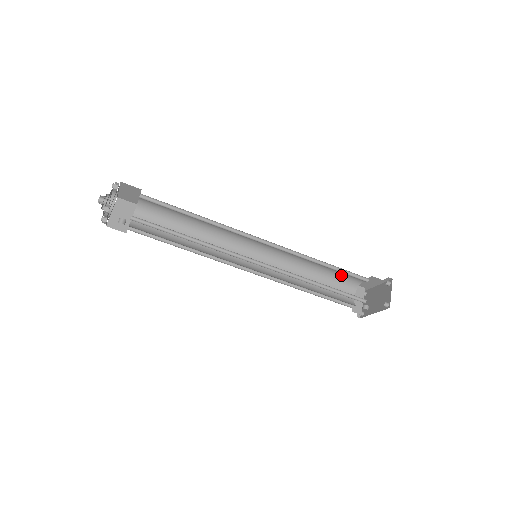
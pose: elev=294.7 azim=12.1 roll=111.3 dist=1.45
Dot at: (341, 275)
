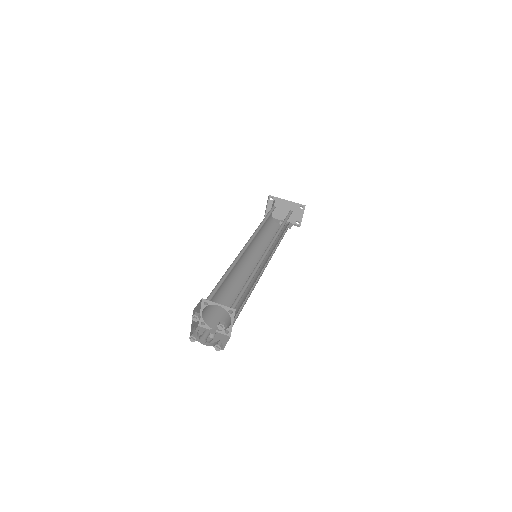
Dot at: occluded
